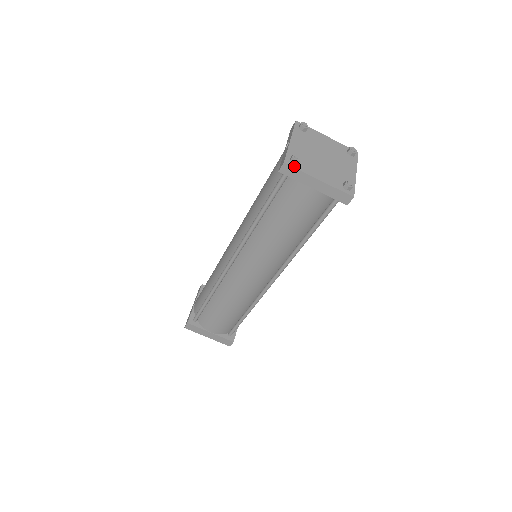
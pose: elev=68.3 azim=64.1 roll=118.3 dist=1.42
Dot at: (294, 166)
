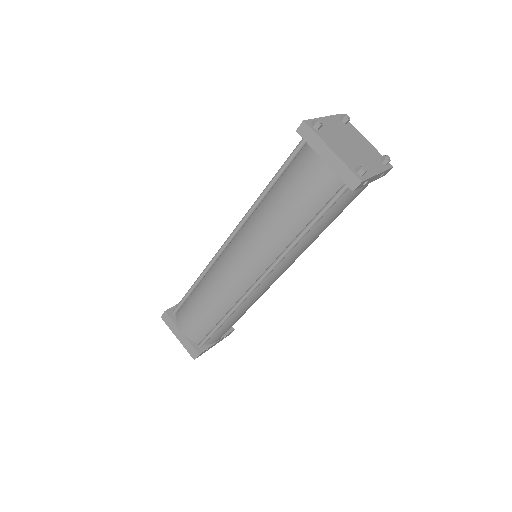
Dot at: (312, 128)
